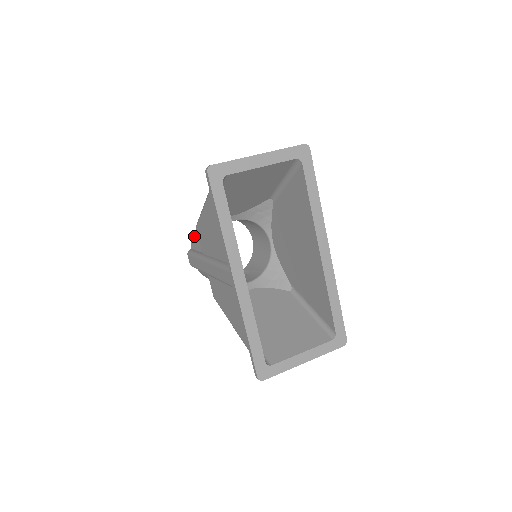
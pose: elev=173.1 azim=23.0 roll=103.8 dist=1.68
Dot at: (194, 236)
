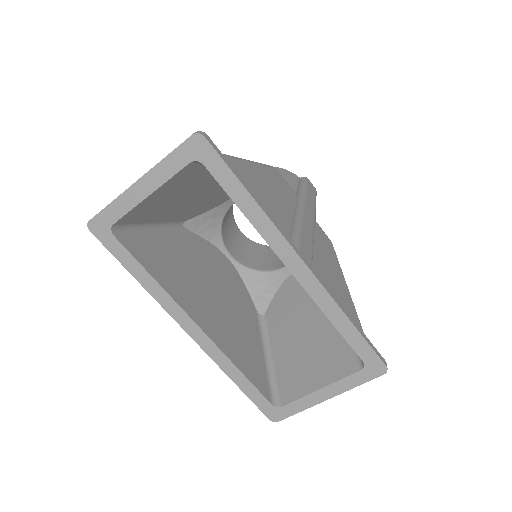
Dot at: occluded
